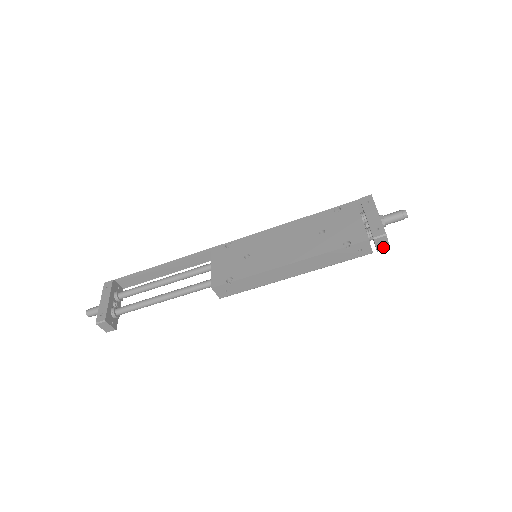
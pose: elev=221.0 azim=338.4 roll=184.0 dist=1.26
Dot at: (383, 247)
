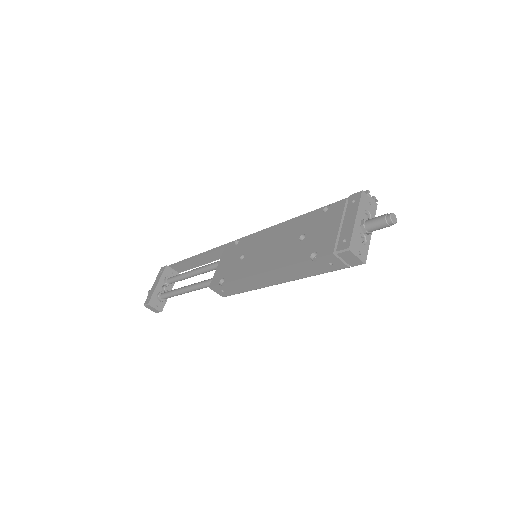
Dot at: (355, 262)
